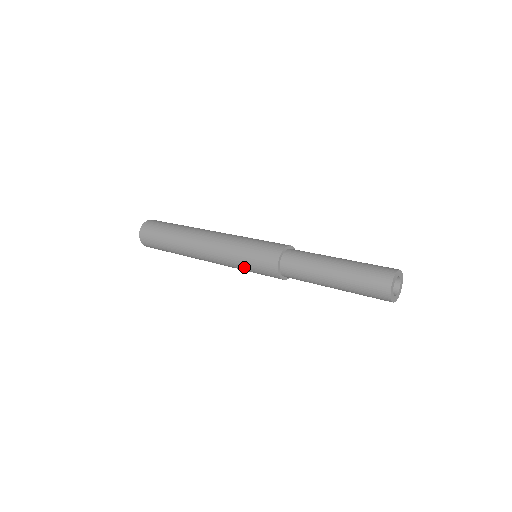
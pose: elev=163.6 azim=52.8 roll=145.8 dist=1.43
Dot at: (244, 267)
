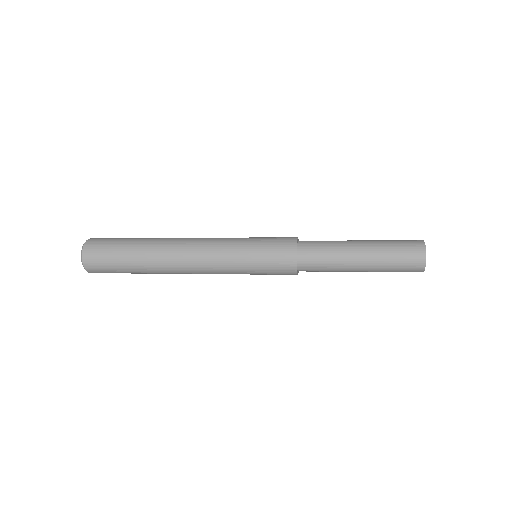
Dot at: (248, 251)
